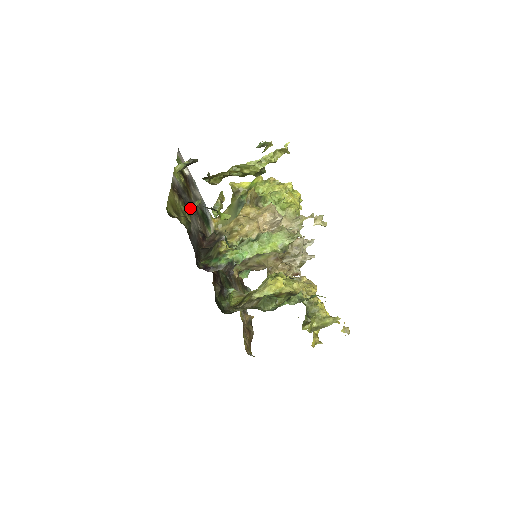
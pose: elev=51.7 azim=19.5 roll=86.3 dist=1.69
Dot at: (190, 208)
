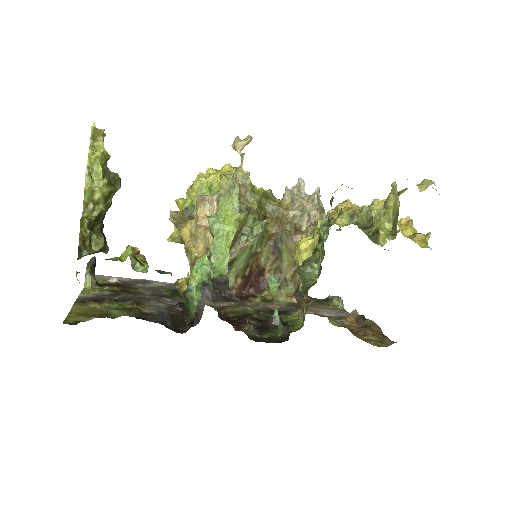
Dot at: (139, 300)
